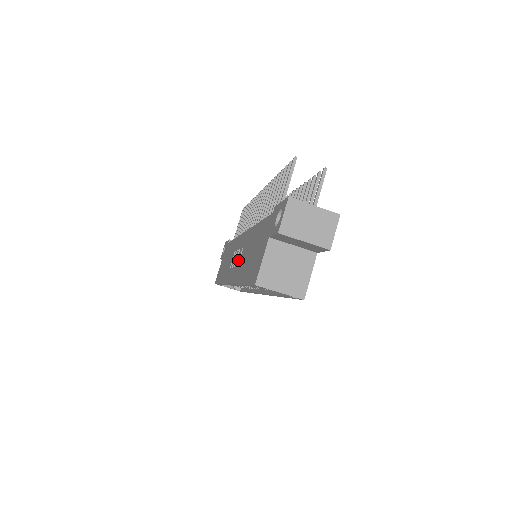
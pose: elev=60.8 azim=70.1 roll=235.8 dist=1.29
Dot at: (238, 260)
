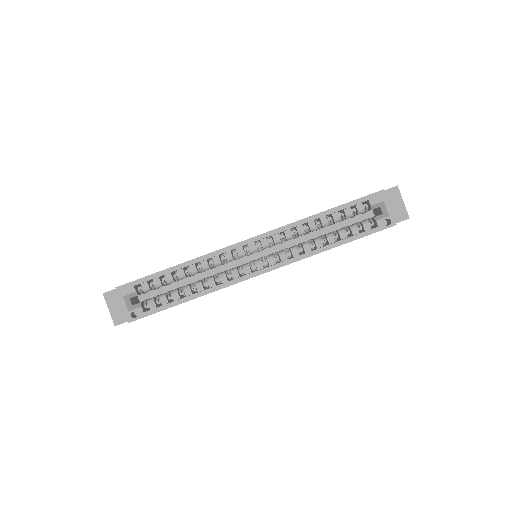
Dot at: occluded
